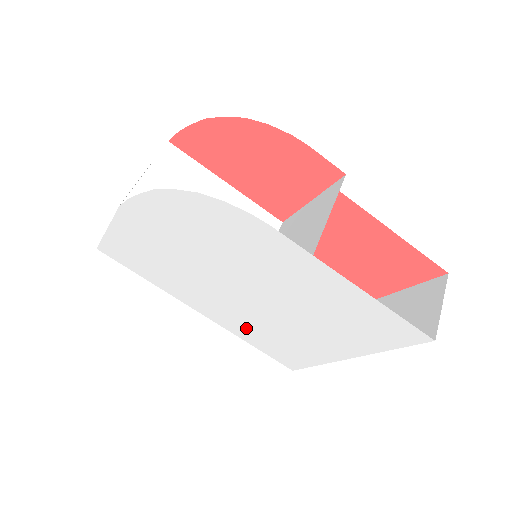
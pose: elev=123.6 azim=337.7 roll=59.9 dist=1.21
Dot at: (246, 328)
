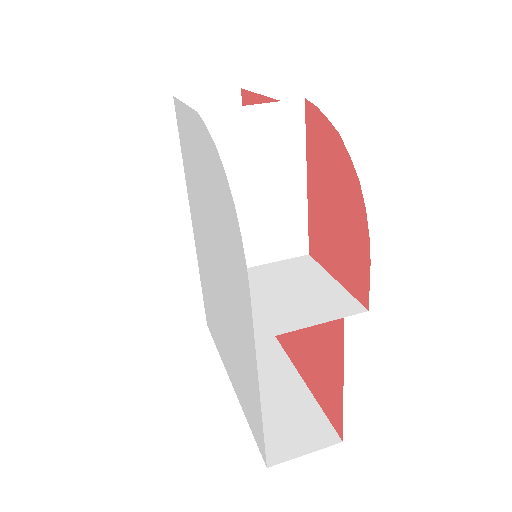
Dot at: (204, 274)
